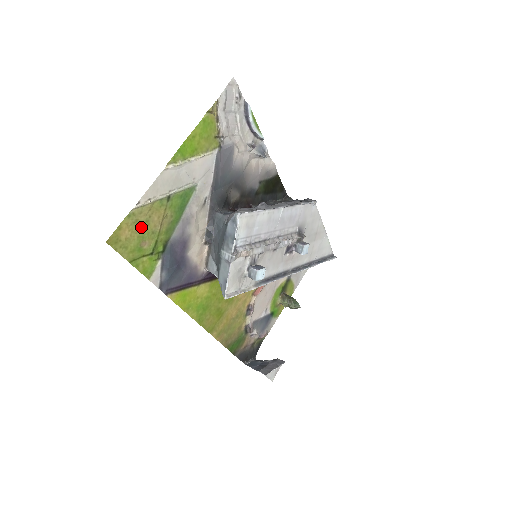
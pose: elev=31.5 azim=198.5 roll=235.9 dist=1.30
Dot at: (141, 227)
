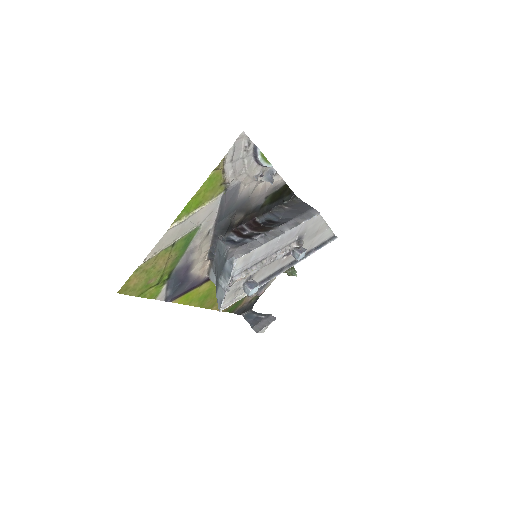
Dot at: (148, 272)
